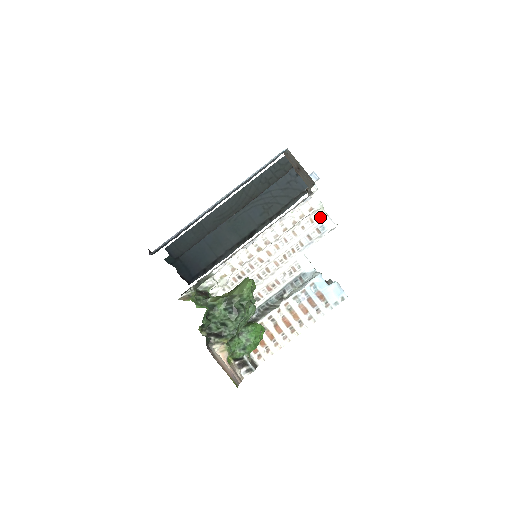
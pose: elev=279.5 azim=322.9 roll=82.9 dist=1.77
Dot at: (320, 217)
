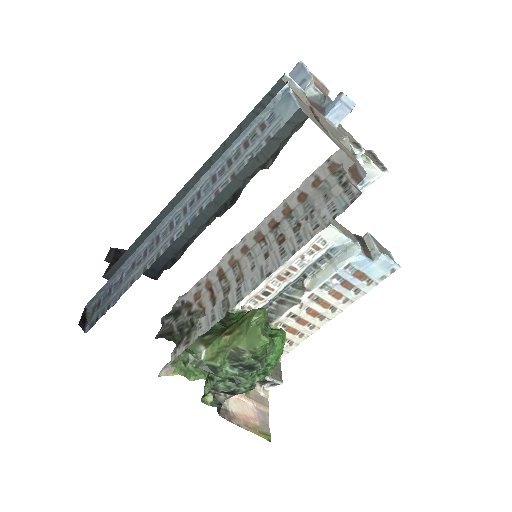
Dot at: occluded
